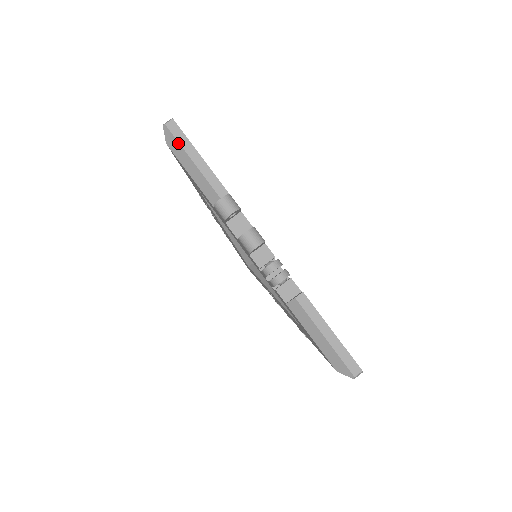
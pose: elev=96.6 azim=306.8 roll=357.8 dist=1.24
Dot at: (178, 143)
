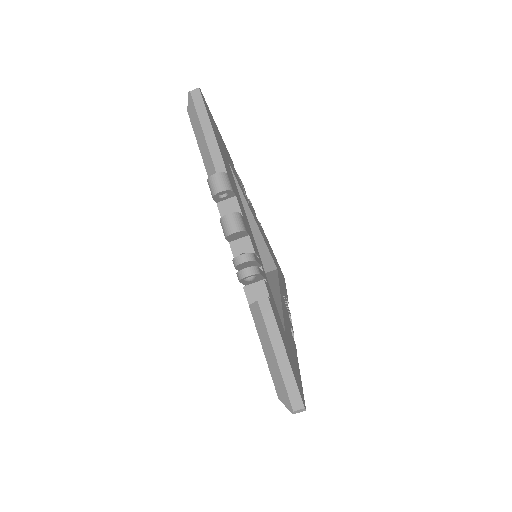
Dot at: (196, 112)
